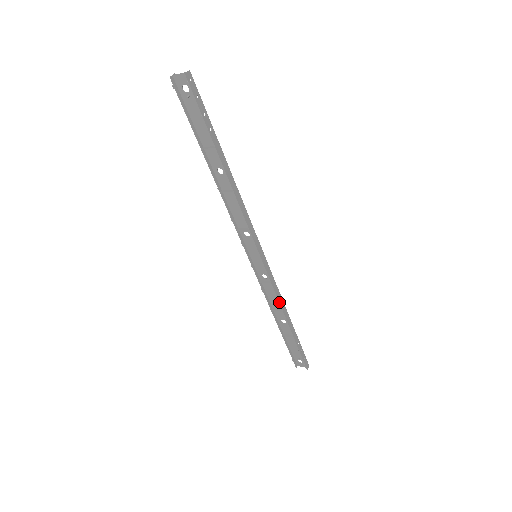
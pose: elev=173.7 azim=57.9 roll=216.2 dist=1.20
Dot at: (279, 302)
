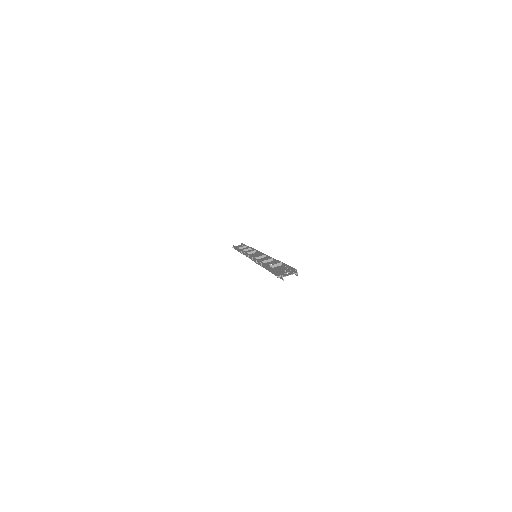
Dot at: occluded
